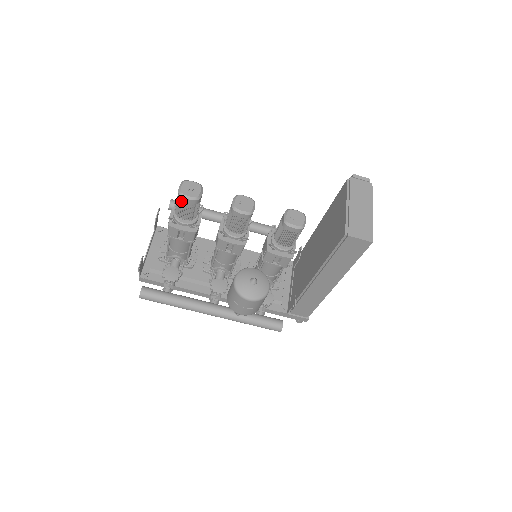
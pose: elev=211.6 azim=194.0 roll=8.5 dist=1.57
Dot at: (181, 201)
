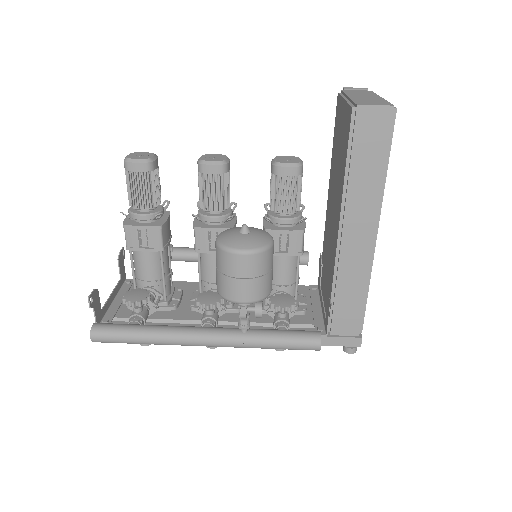
Dot at: (130, 174)
